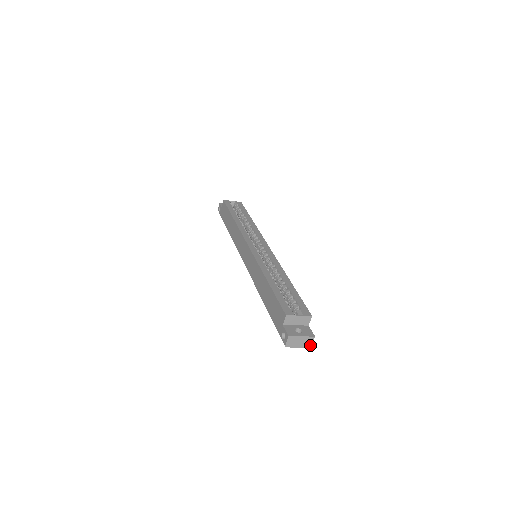
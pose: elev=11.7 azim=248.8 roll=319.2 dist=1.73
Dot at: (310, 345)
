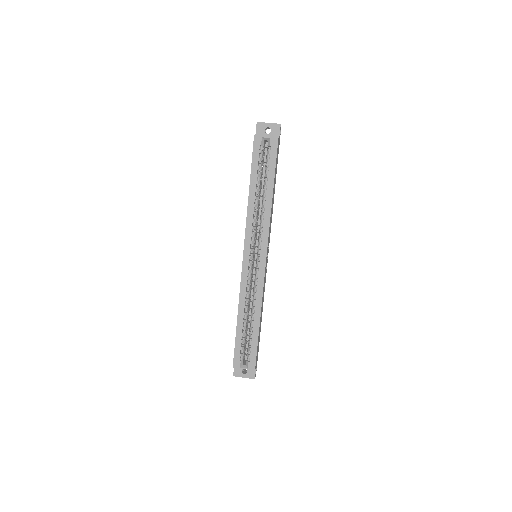
Dot at: occluded
